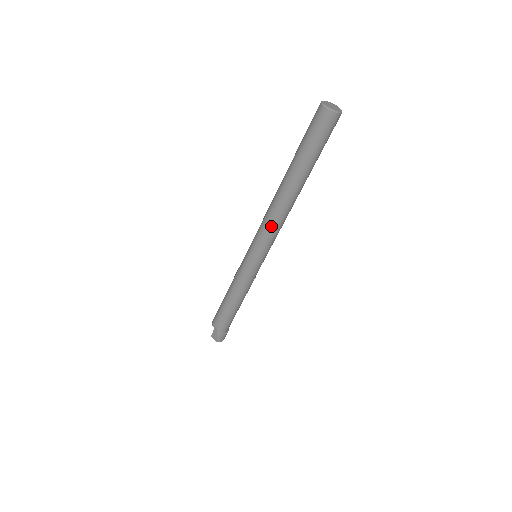
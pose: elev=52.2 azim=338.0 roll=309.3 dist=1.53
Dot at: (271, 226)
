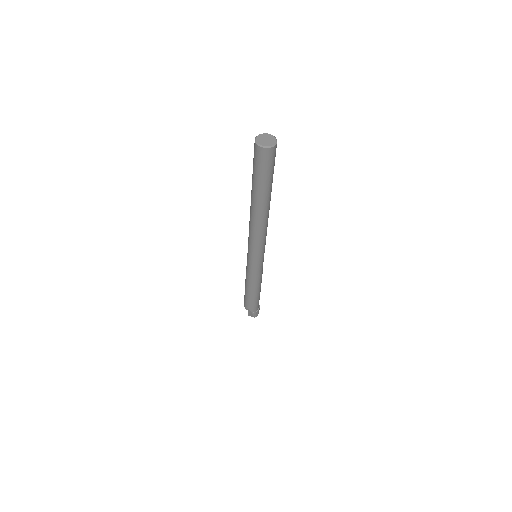
Dot at: (258, 238)
